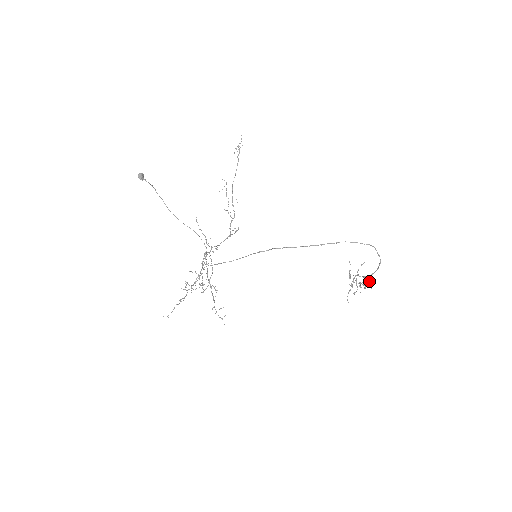
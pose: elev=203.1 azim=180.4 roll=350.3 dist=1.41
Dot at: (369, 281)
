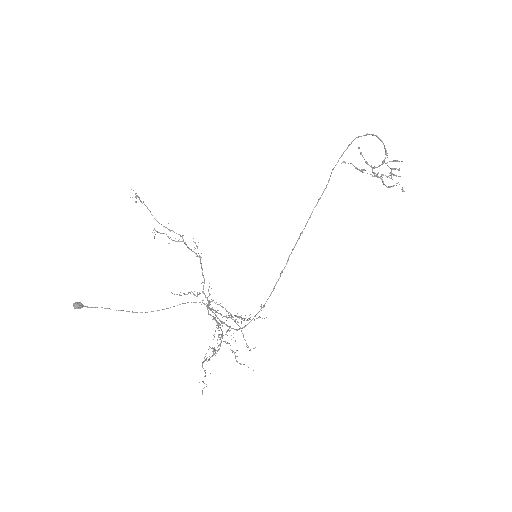
Dot at: (393, 161)
